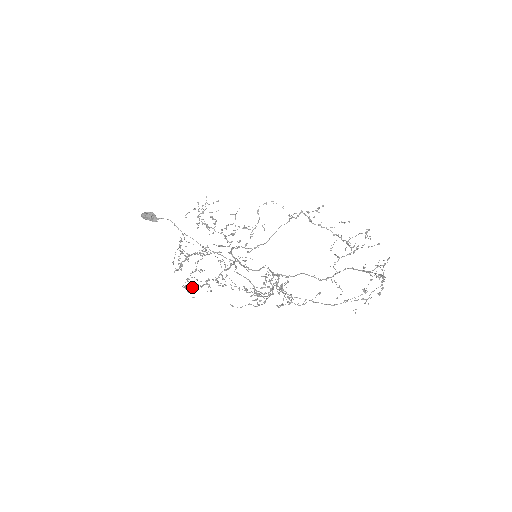
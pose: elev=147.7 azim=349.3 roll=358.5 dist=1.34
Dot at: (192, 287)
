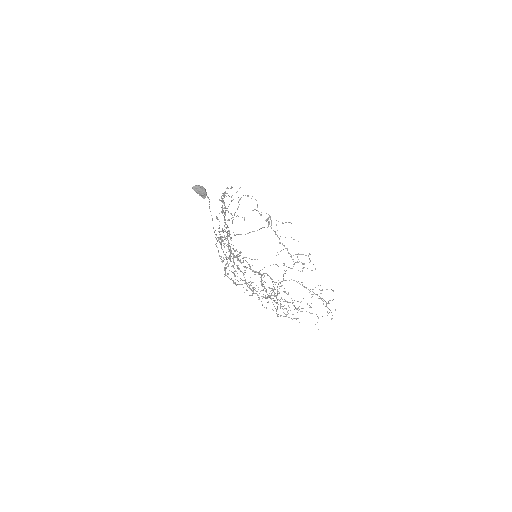
Dot at: occluded
